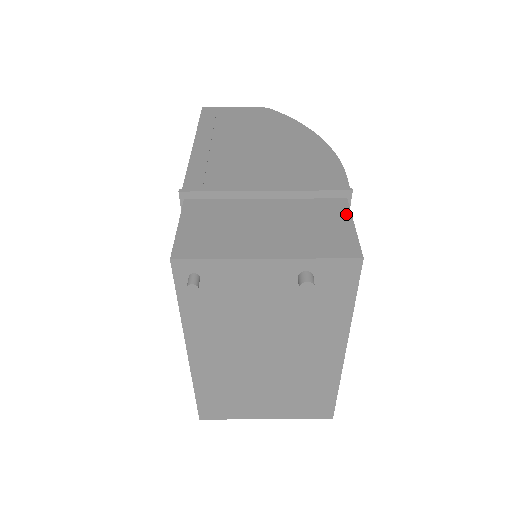
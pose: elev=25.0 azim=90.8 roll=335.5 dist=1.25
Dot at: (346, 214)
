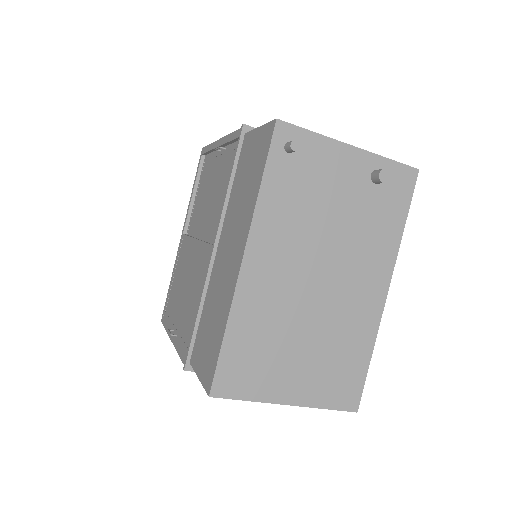
Dot at: occluded
